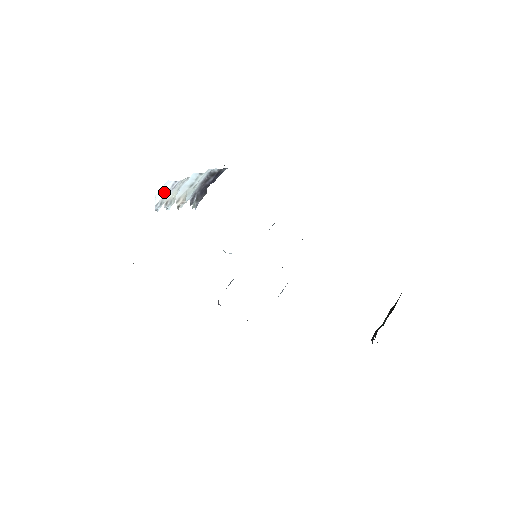
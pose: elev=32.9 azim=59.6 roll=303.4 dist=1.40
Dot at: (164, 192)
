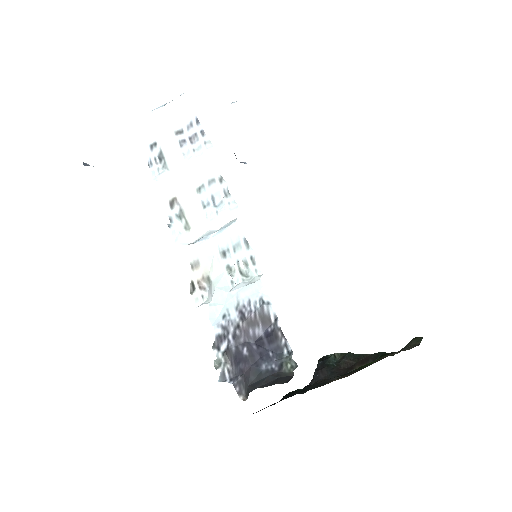
Dot at: (171, 124)
